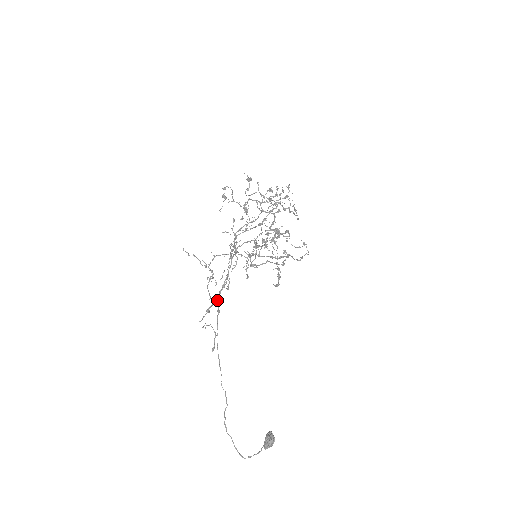
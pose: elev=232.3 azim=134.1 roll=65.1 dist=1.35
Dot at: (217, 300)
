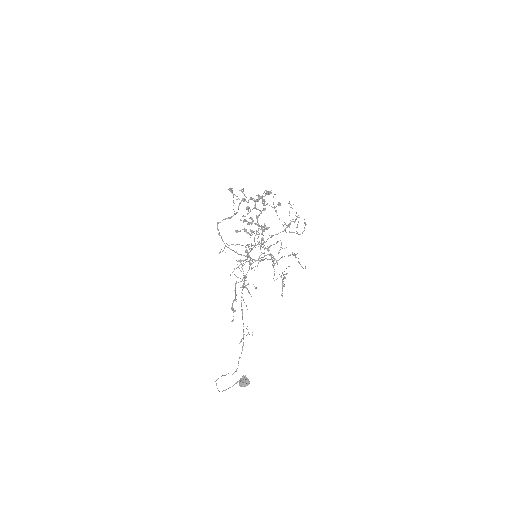
Dot at: occluded
